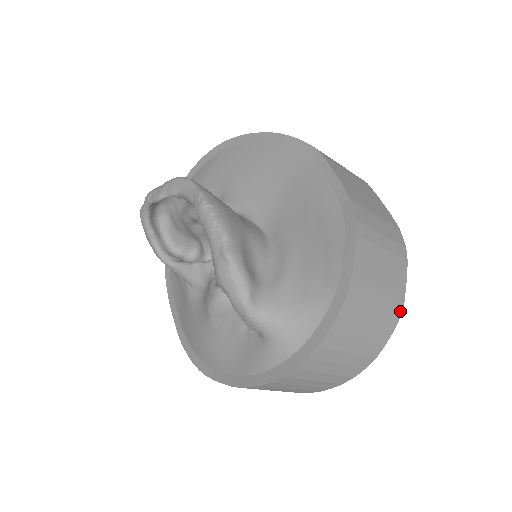
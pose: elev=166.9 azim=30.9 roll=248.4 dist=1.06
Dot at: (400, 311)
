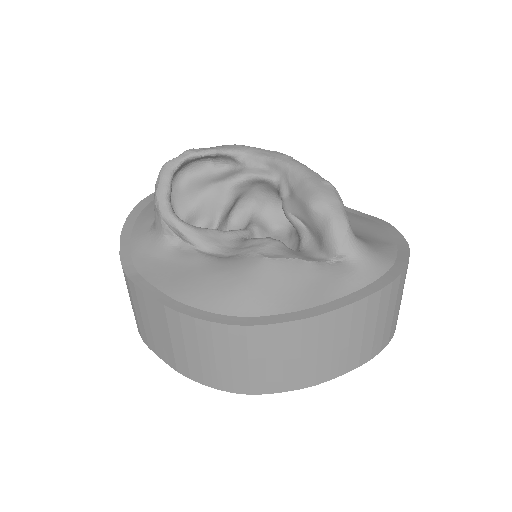
Dot at: occluded
